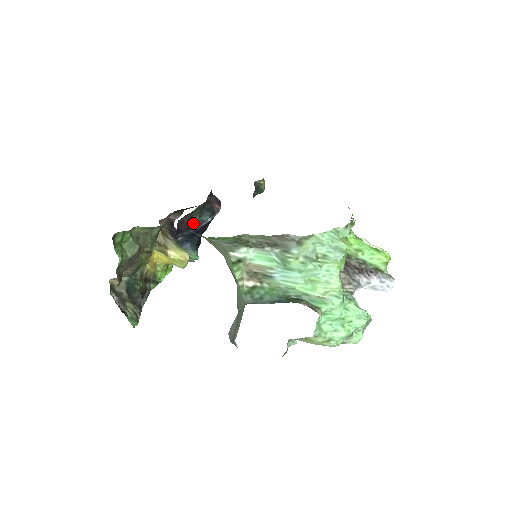
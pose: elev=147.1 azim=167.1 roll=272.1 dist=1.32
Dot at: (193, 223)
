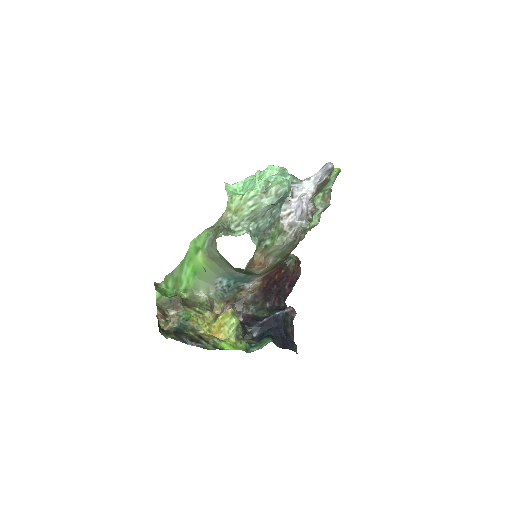
Dot at: (262, 319)
